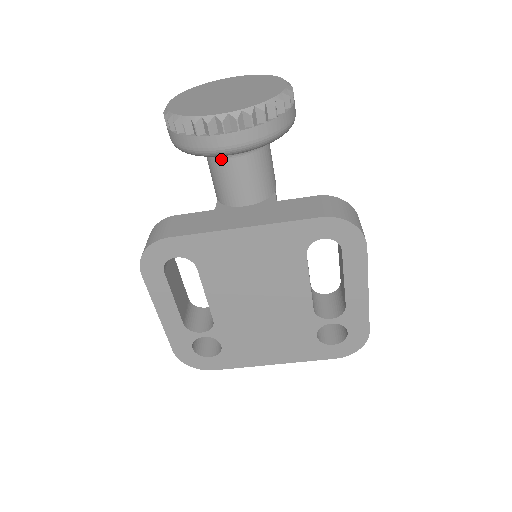
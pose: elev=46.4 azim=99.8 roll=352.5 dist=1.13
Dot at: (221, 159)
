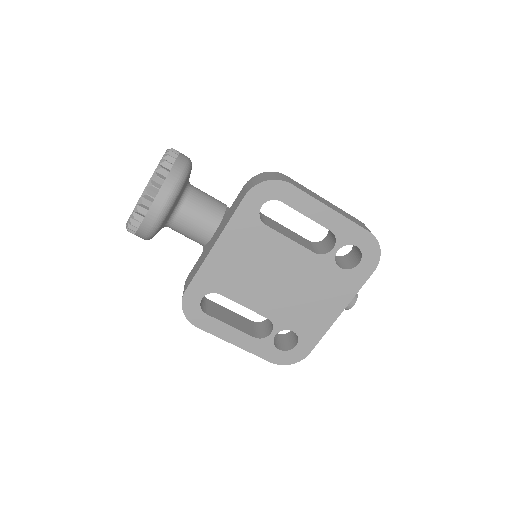
Dot at: (174, 222)
